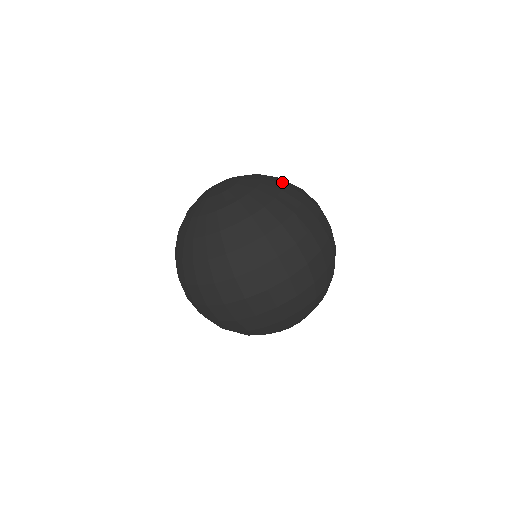
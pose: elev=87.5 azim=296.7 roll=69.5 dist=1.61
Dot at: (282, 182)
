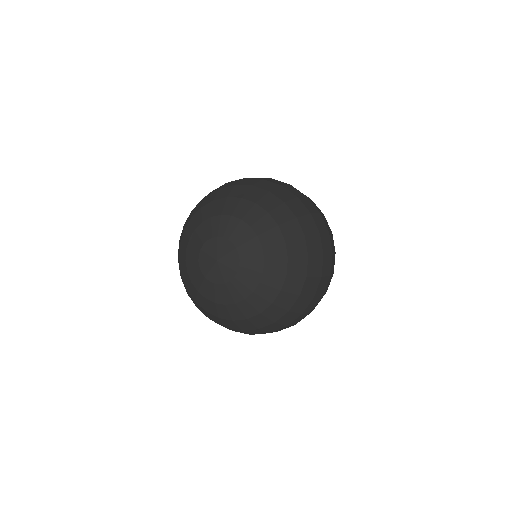
Dot at: occluded
